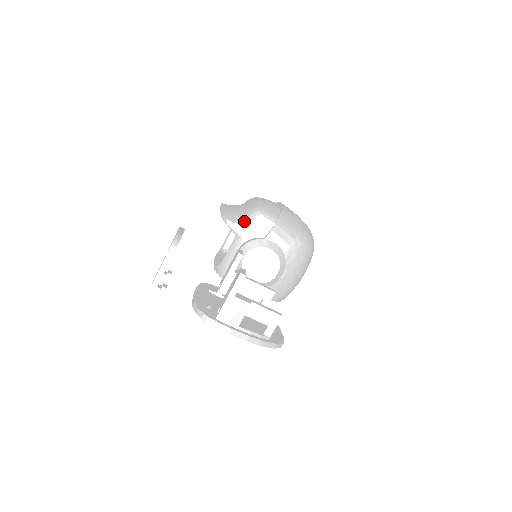
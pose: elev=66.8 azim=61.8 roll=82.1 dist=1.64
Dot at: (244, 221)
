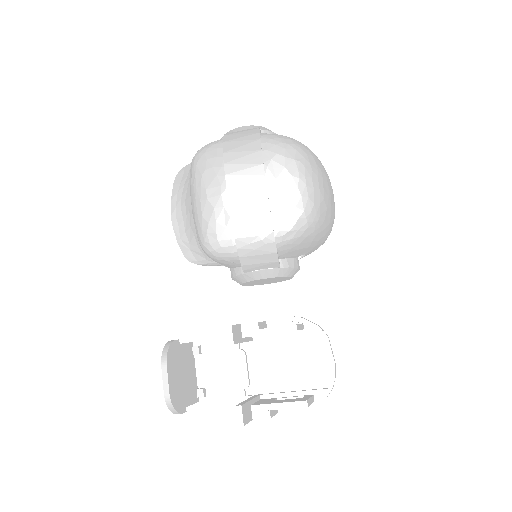
Dot at: (207, 258)
